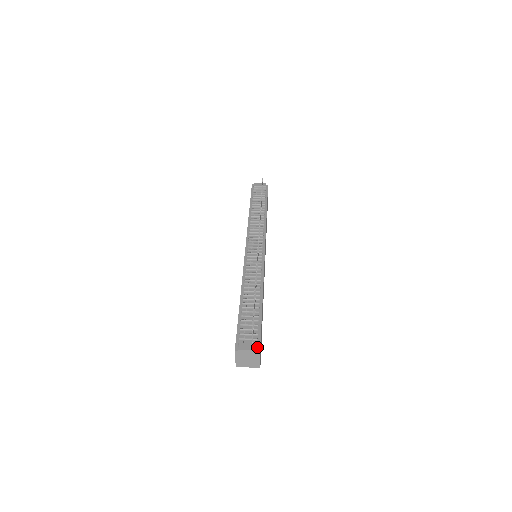
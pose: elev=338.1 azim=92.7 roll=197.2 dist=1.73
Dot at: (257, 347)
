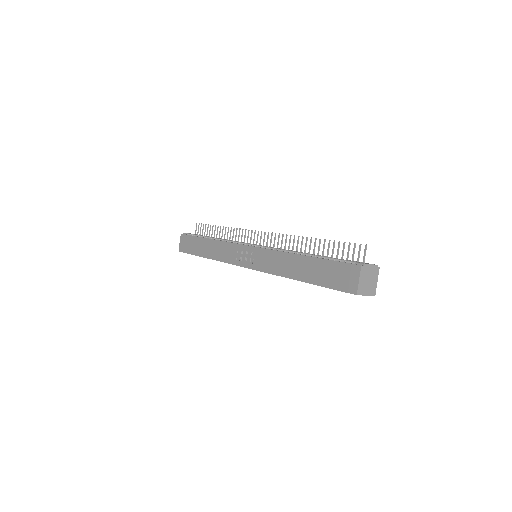
Dot at: occluded
